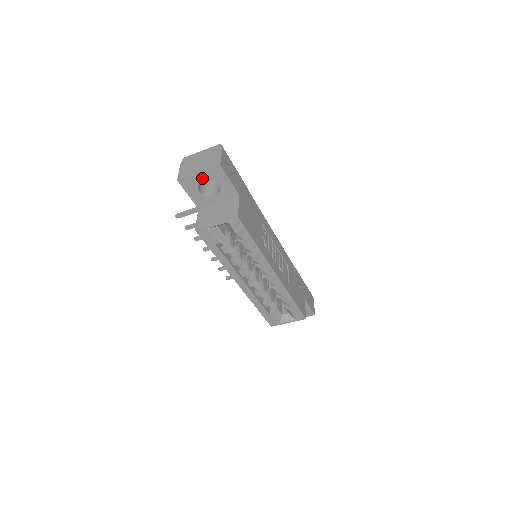
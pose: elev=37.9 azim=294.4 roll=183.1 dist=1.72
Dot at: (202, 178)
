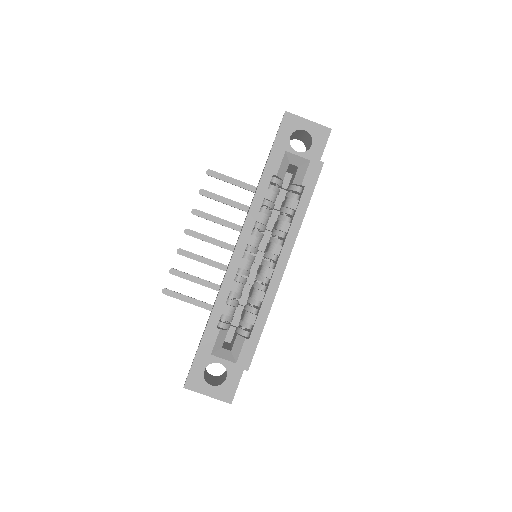
Dot at: (306, 127)
